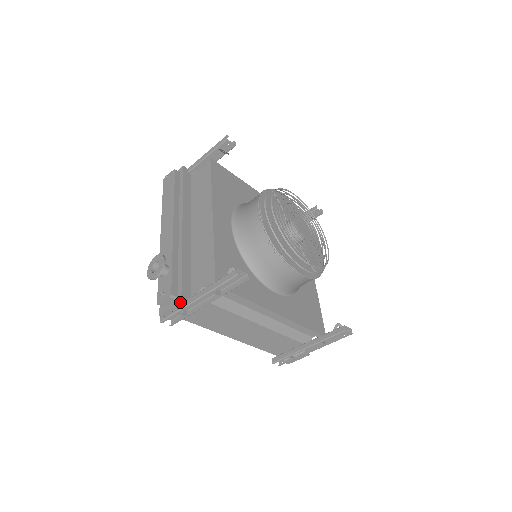
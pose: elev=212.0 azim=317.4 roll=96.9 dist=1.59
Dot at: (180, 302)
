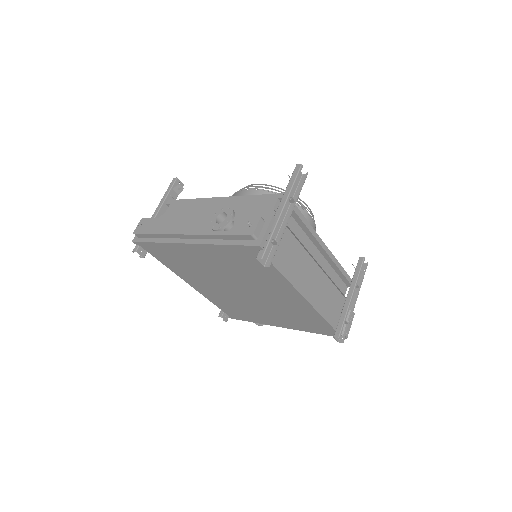
Dot at: (272, 217)
